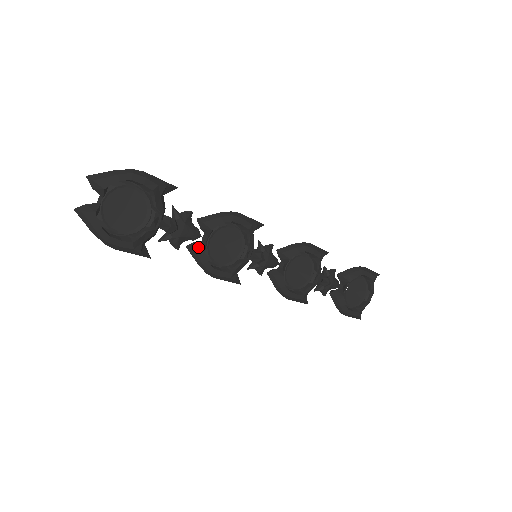
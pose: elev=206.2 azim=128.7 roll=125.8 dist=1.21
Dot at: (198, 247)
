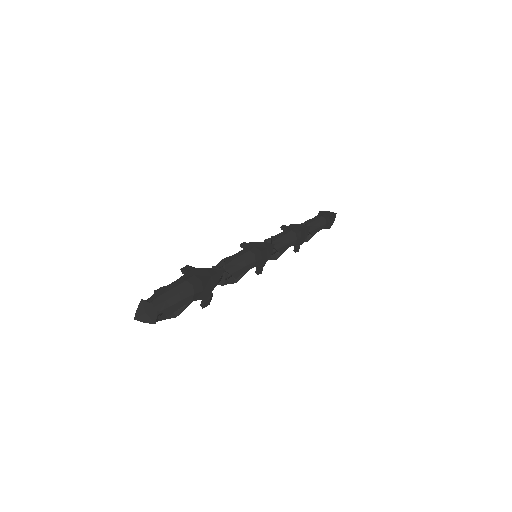
Dot at: (219, 283)
